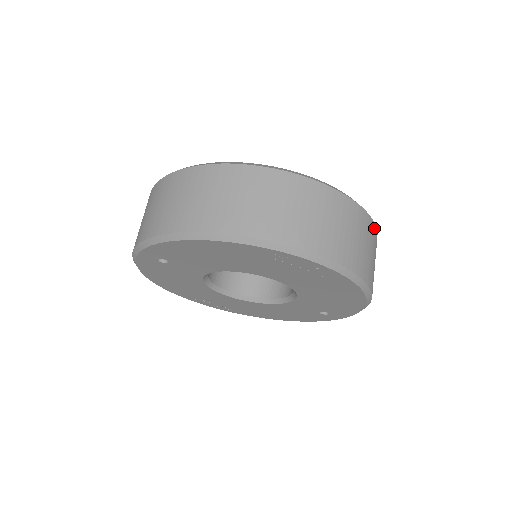
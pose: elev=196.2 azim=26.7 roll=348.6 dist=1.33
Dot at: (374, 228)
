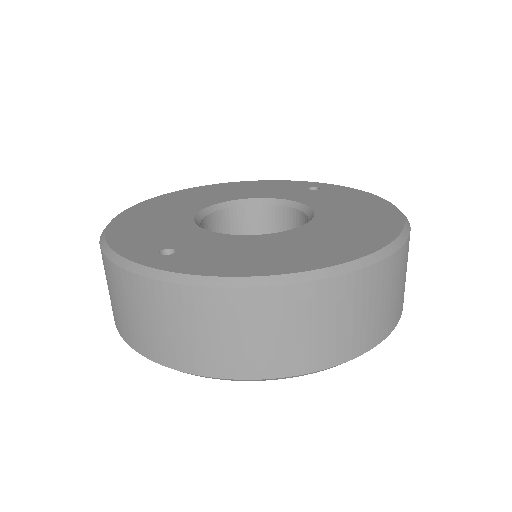
Dot at: occluded
